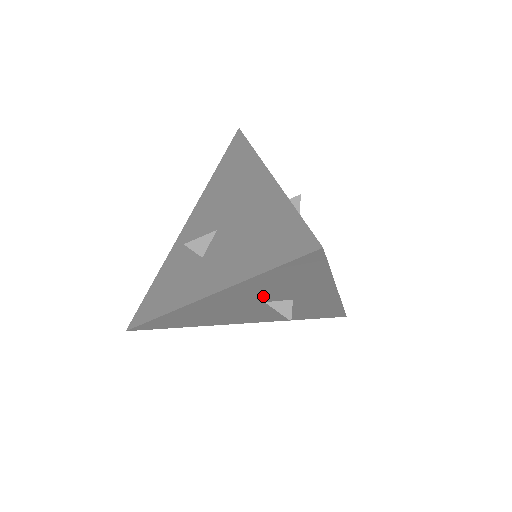
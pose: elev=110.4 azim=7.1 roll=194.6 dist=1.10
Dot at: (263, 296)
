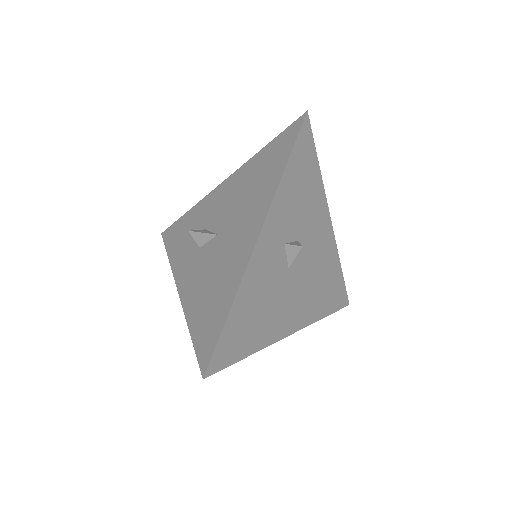
Dot at: occluded
